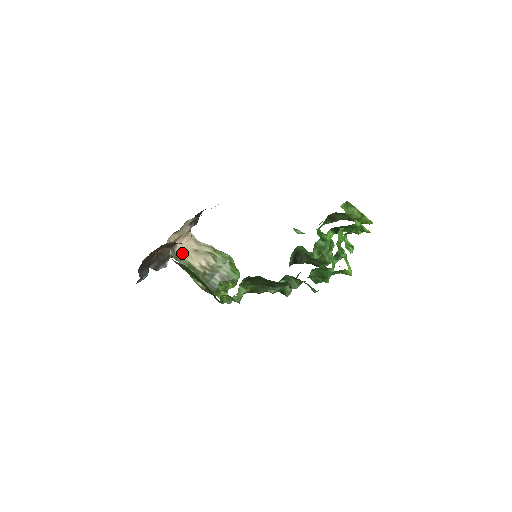
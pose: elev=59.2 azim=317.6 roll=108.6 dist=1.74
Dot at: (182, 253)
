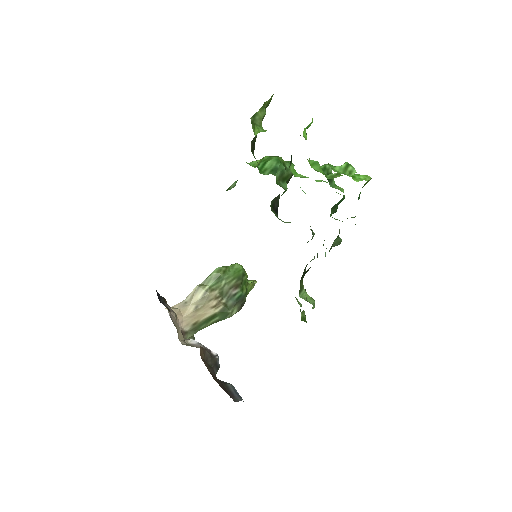
Dot at: (192, 324)
